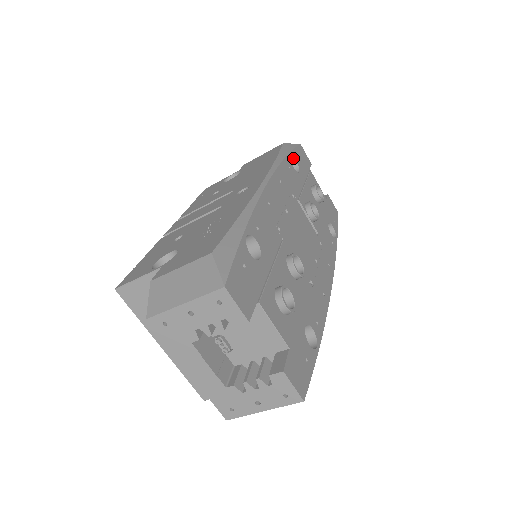
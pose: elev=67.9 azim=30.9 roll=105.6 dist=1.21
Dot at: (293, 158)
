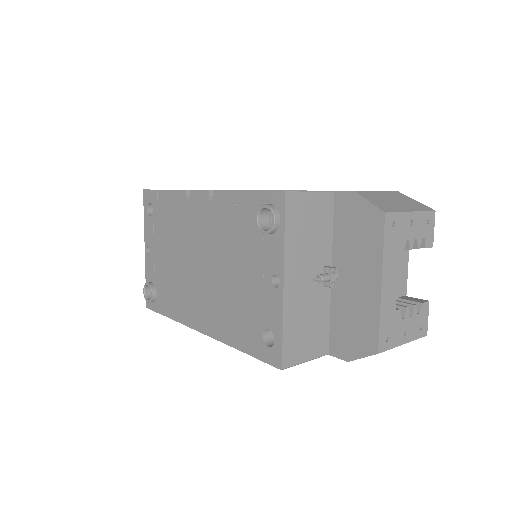
Dot at: occluded
